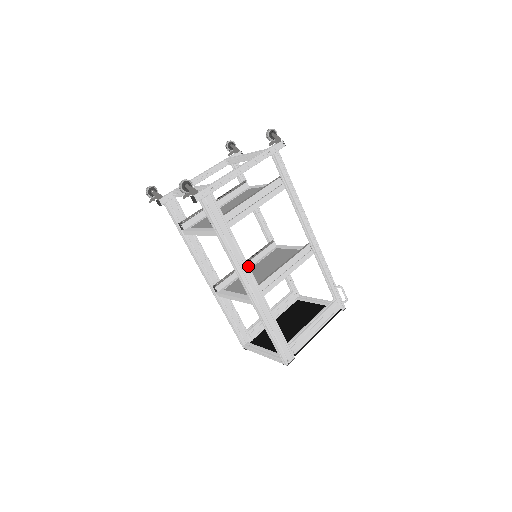
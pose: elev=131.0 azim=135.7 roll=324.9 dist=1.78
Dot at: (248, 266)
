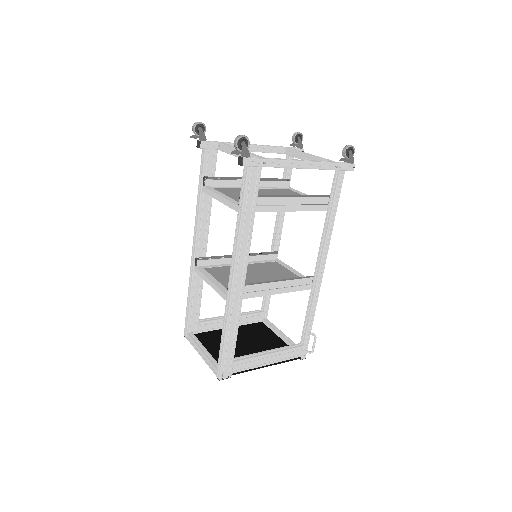
Dot at: (247, 261)
